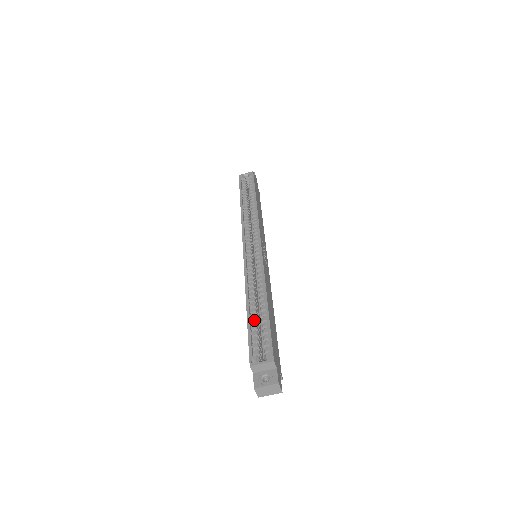
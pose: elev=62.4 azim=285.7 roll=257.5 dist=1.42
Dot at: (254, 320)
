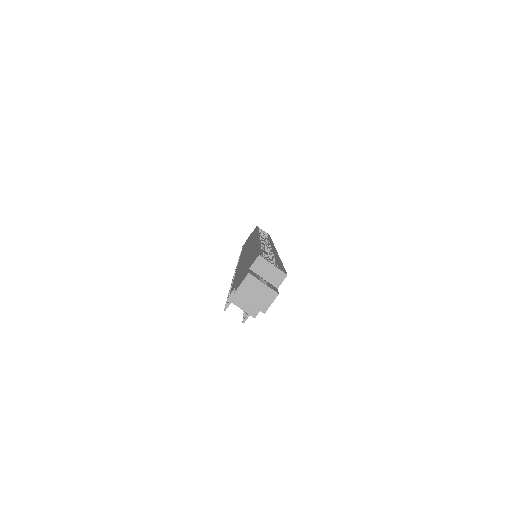
Dot at: occluded
